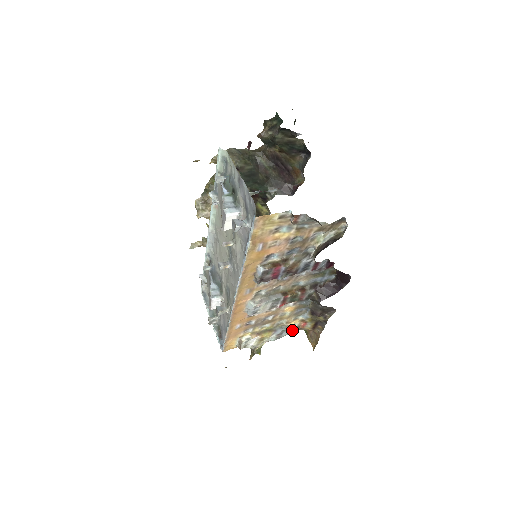
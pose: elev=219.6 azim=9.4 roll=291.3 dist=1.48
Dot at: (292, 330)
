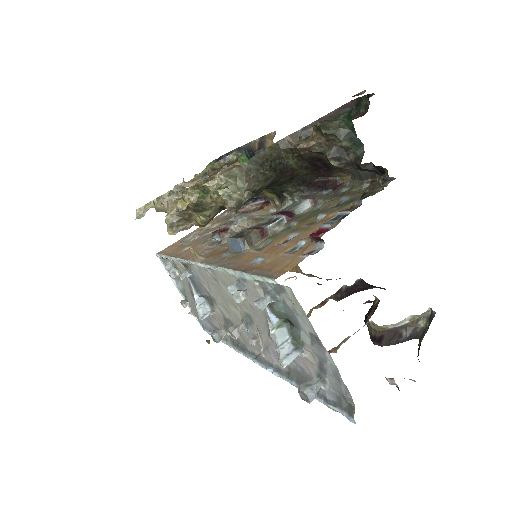
Dot at: occluded
